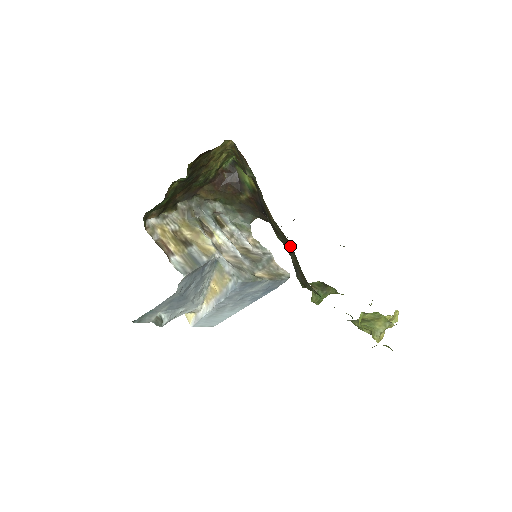
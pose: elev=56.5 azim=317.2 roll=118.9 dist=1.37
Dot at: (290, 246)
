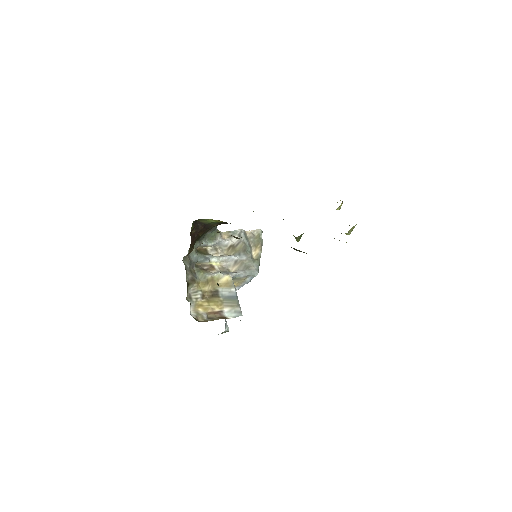
Dot at: occluded
